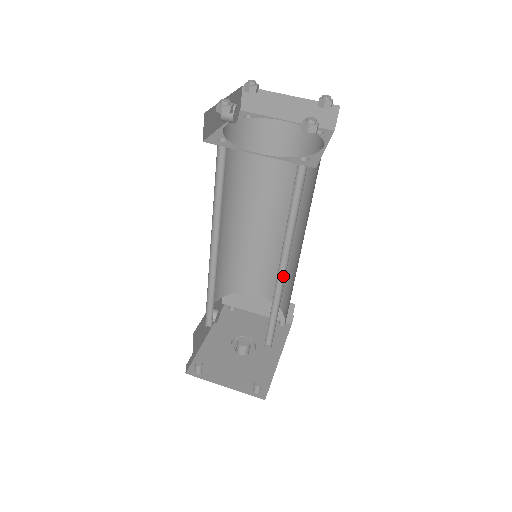
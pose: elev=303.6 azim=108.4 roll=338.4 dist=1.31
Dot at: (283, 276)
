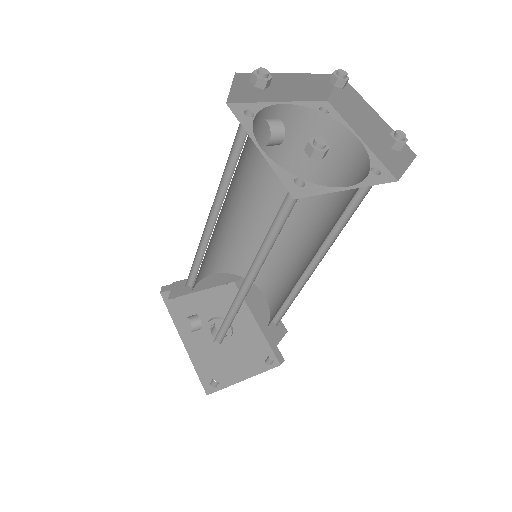
Dot at: (307, 268)
